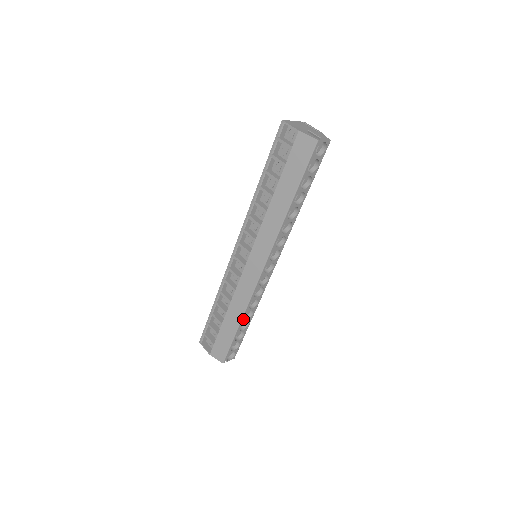
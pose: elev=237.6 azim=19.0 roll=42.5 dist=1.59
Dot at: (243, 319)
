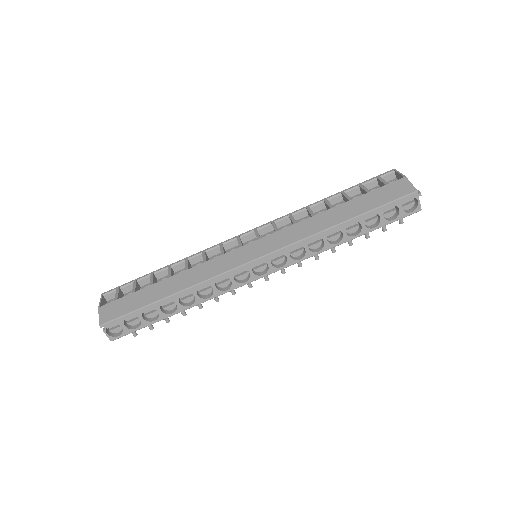
Dot at: (179, 295)
